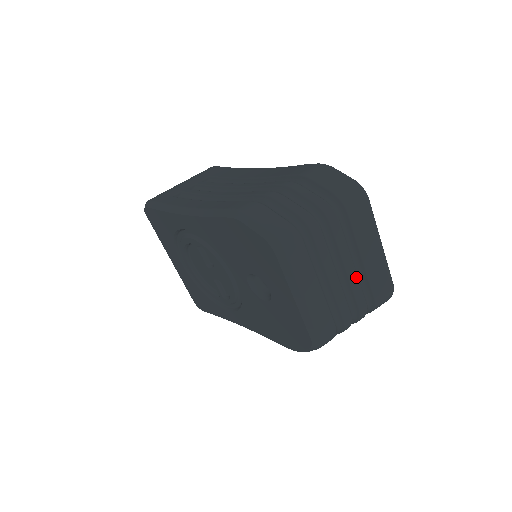
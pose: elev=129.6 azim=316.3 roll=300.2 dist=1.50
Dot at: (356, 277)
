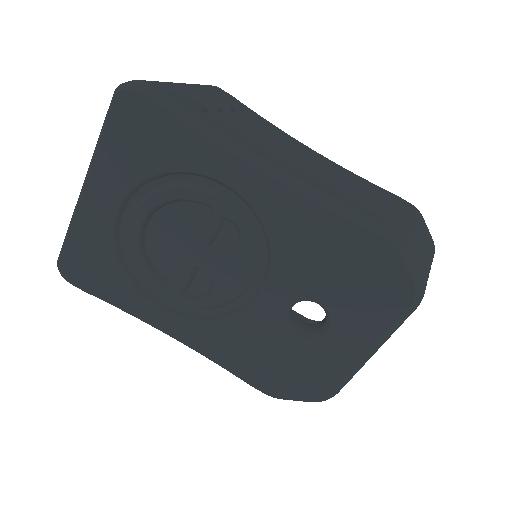
Dot at: occluded
